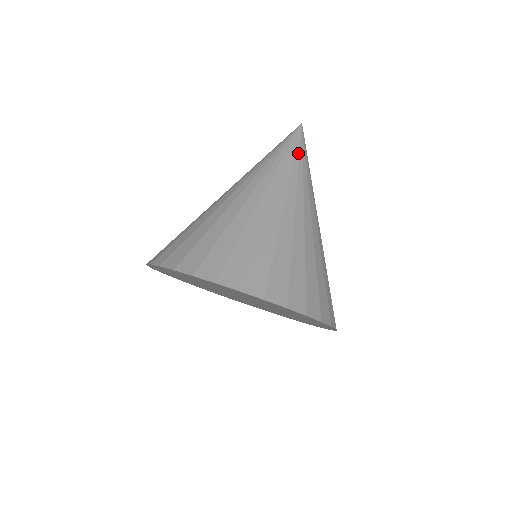
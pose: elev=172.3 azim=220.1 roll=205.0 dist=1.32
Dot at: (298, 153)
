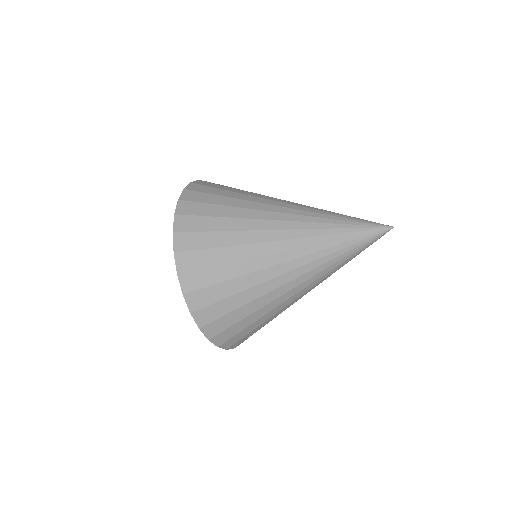
Dot at: (351, 235)
